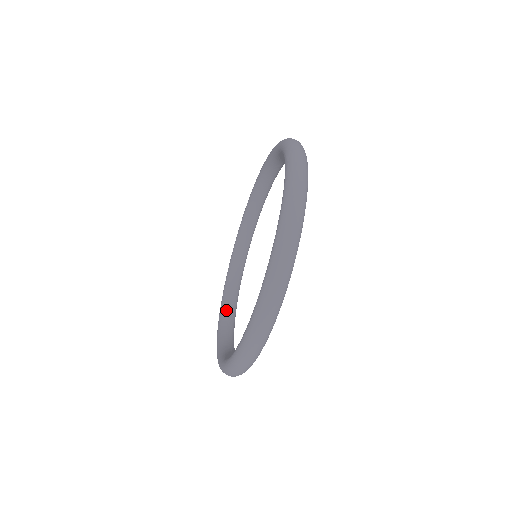
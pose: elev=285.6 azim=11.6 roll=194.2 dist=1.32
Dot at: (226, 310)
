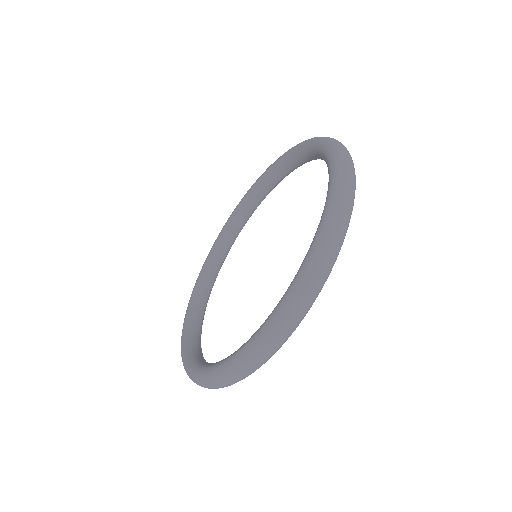
Dot at: (192, 336)
